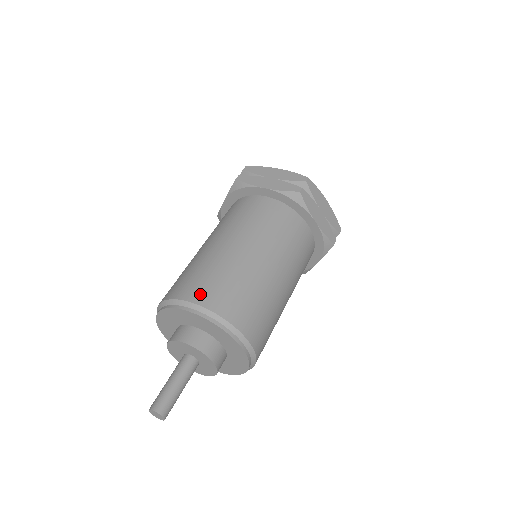
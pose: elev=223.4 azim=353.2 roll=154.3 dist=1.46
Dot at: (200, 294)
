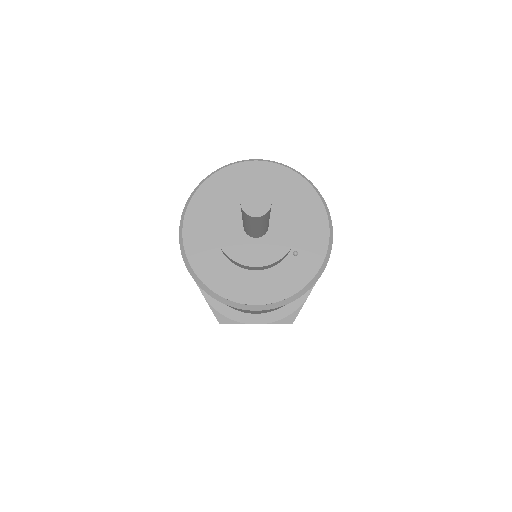
Dot at: occluded
